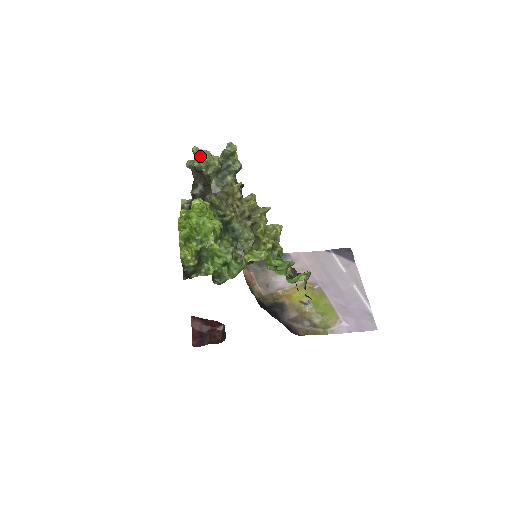
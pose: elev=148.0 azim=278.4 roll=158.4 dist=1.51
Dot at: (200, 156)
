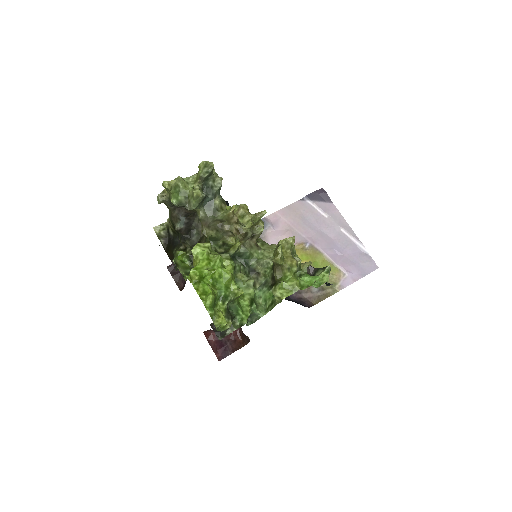
Dot at: (174, 189)
